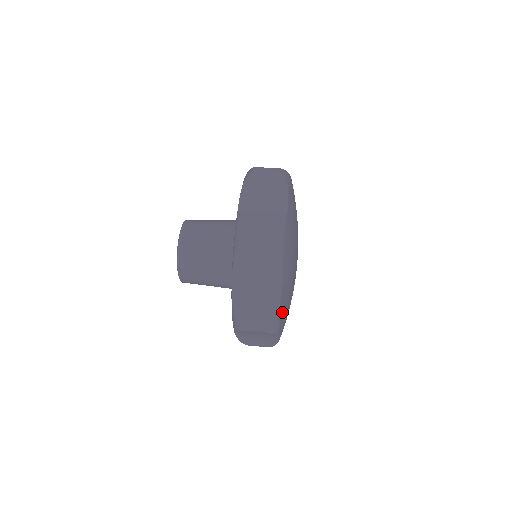
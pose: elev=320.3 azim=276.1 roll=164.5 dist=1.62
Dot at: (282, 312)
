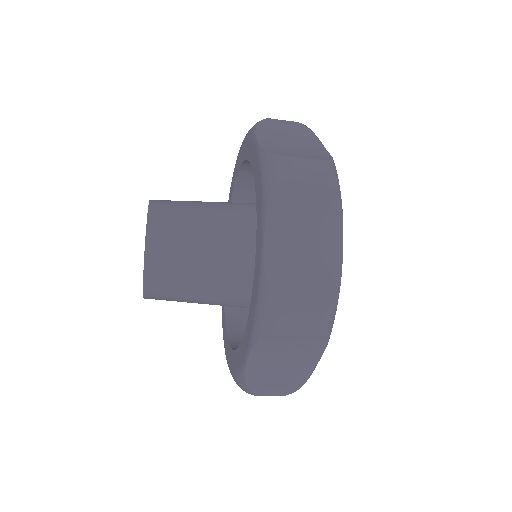
Dot at: occluded
